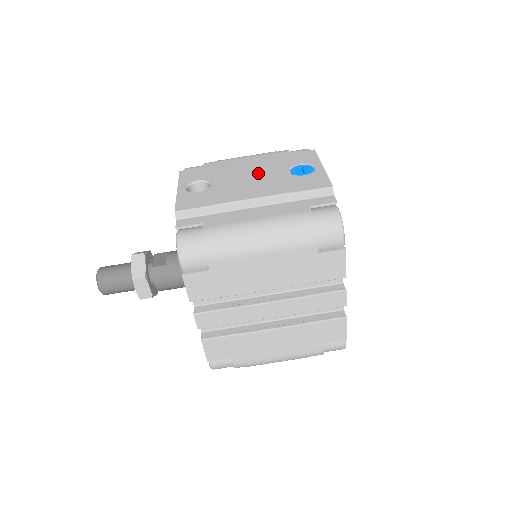
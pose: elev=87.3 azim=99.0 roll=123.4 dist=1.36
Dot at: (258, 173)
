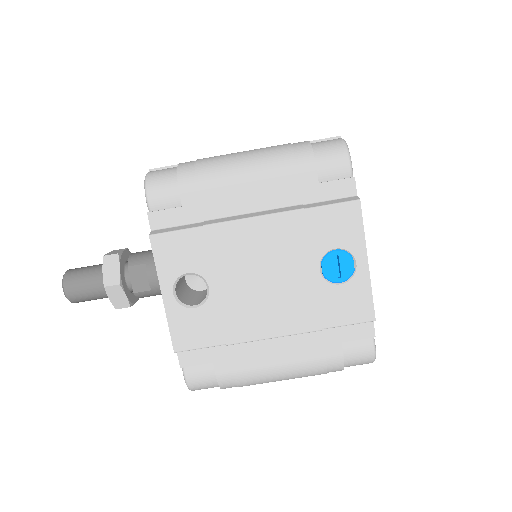
Dot at: (275, 269)
